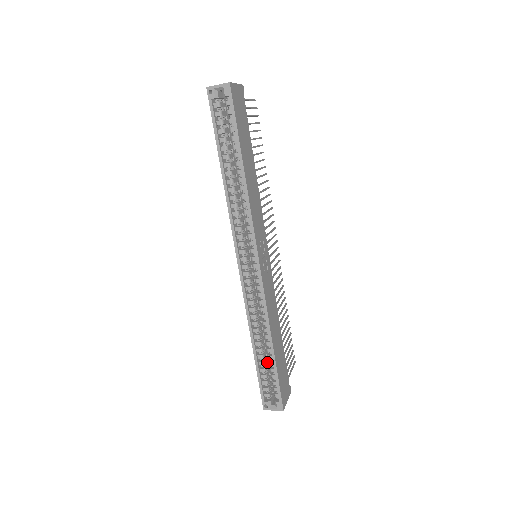
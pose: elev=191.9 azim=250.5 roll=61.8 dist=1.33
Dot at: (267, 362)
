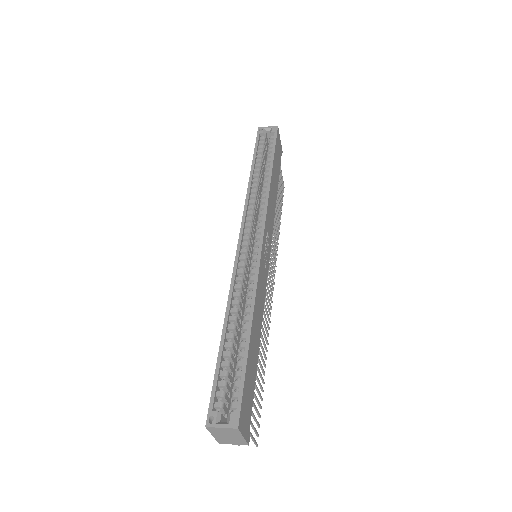
Dot at: (232, 367)
